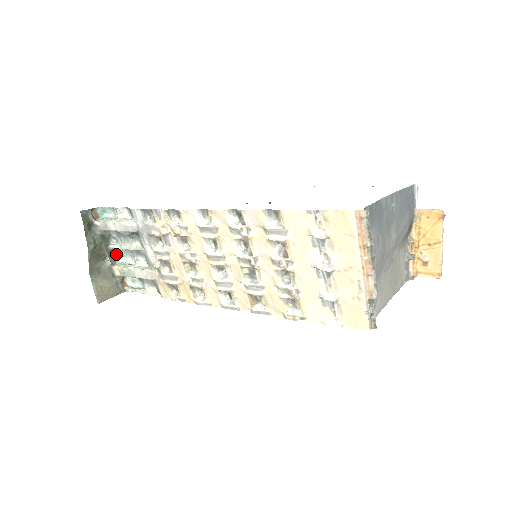
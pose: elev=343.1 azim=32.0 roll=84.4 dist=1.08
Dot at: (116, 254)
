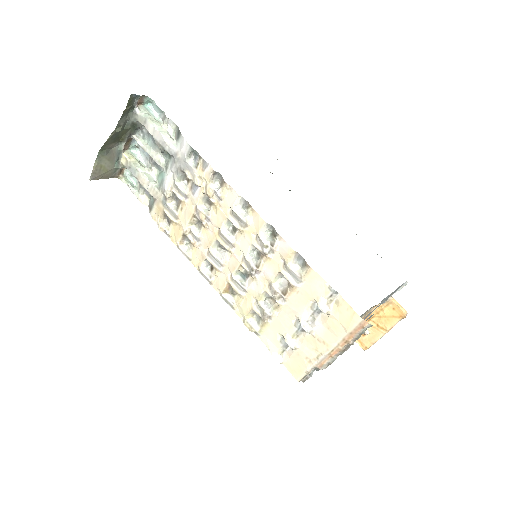
Dot at: (133, 143)
